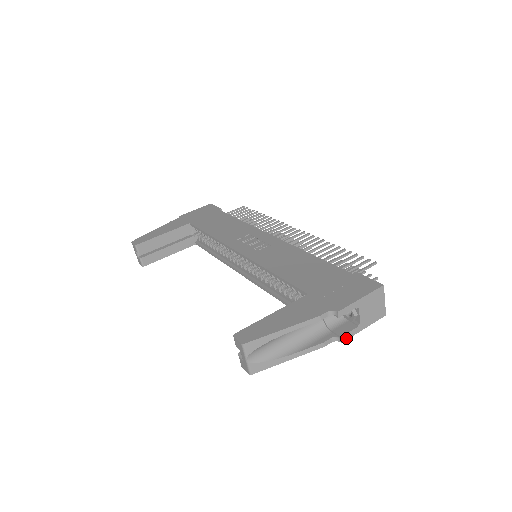
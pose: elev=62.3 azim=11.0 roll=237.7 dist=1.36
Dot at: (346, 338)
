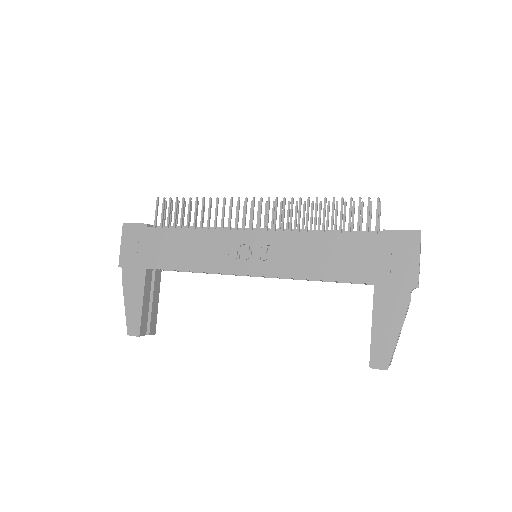
Dot at: occluded
